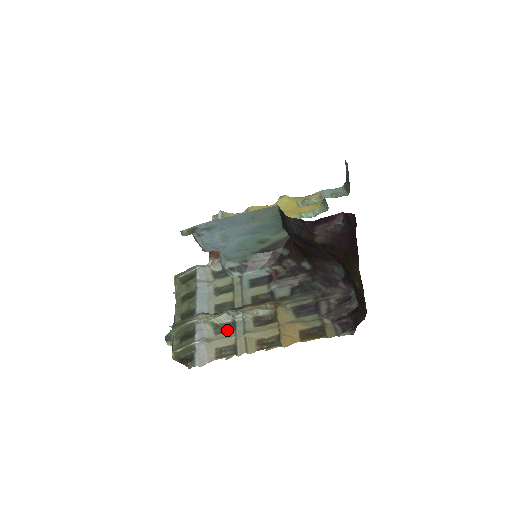
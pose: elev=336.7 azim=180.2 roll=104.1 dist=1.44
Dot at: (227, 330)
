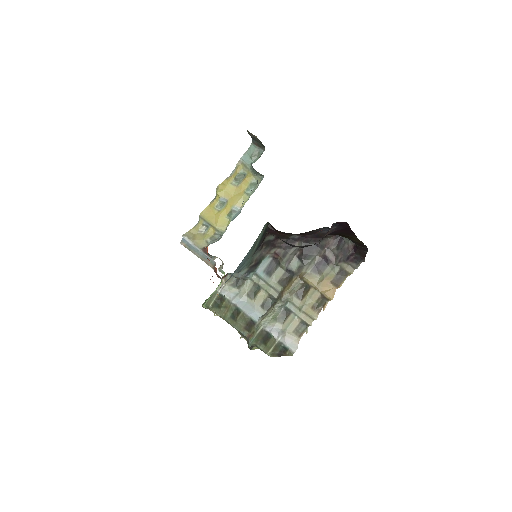
Dot at: (286, 316)
